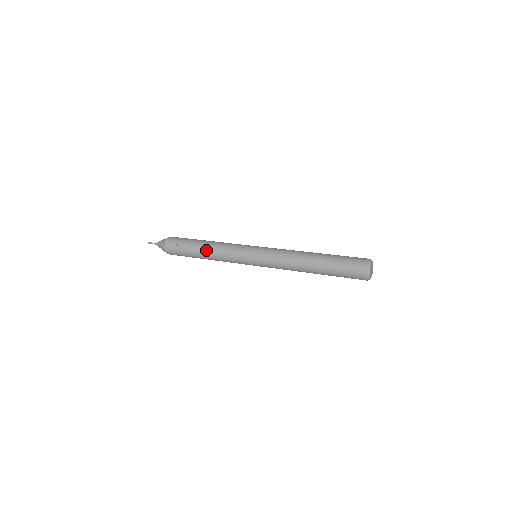
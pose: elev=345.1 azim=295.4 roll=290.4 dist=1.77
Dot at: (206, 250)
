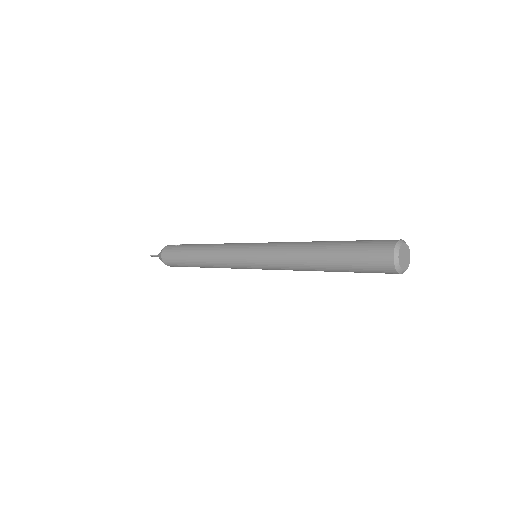
Dot at: (205, 245)
